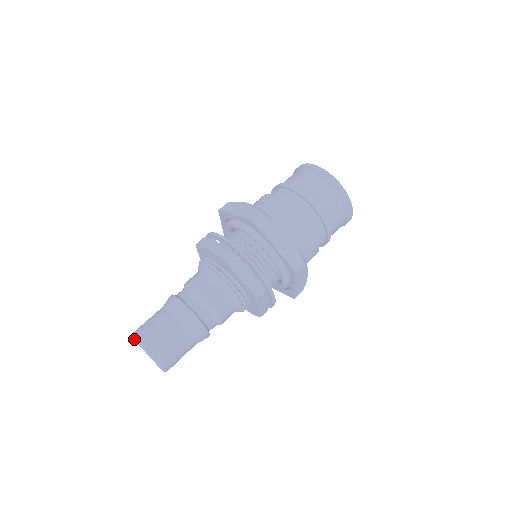
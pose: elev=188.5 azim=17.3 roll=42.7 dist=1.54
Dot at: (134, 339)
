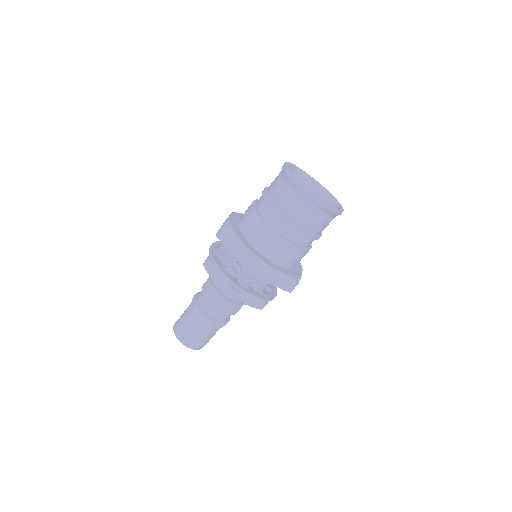
Dot at: occluded
